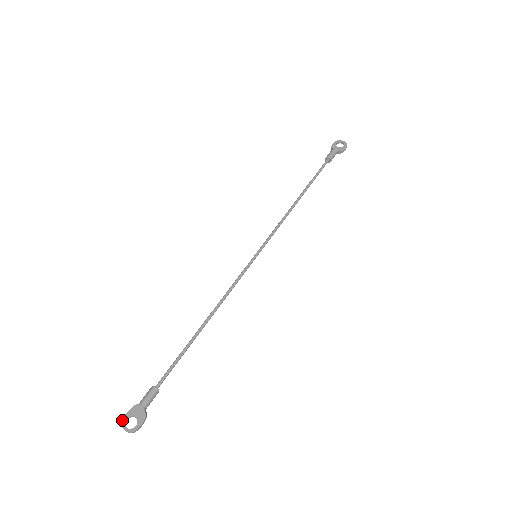
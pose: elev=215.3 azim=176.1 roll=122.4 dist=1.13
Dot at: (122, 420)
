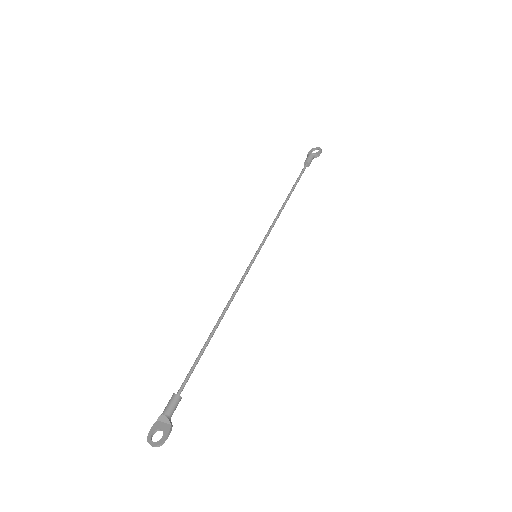
Dot at: (147, 436)
